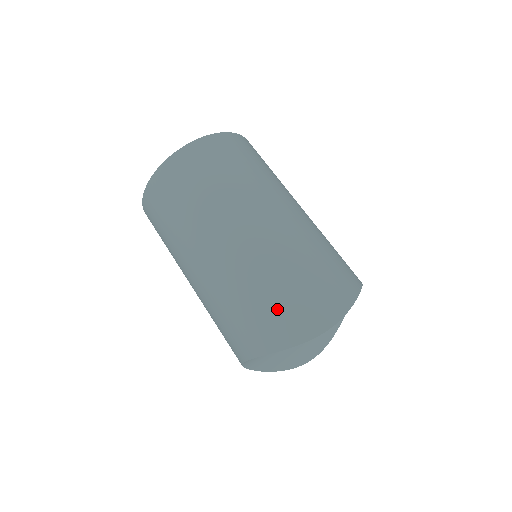
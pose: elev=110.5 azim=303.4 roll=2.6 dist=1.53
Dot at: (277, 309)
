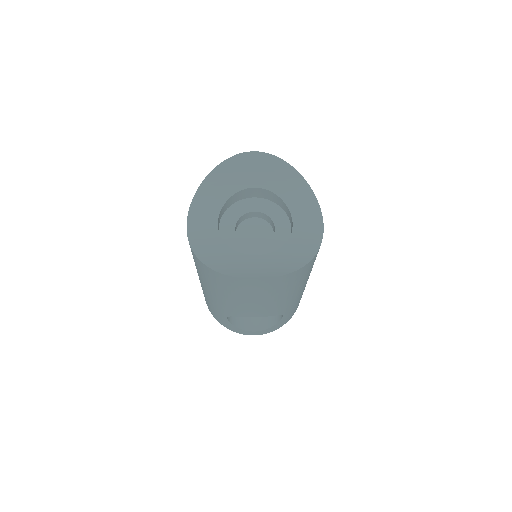
Dot at: occluded
